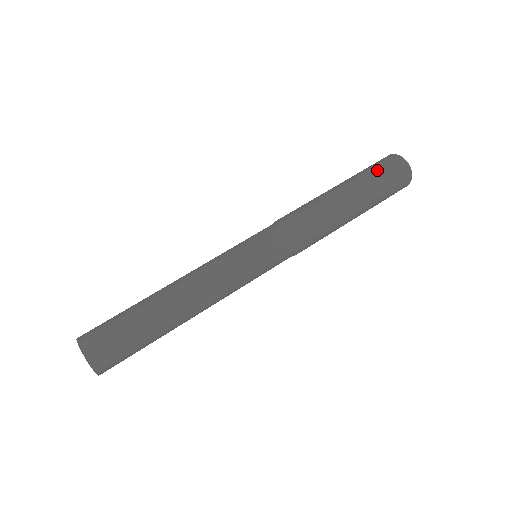
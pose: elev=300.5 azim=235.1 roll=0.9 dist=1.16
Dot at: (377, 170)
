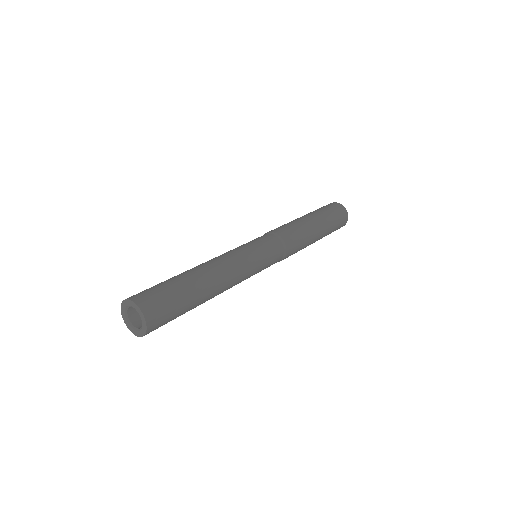
Dot at: (324, 208)
